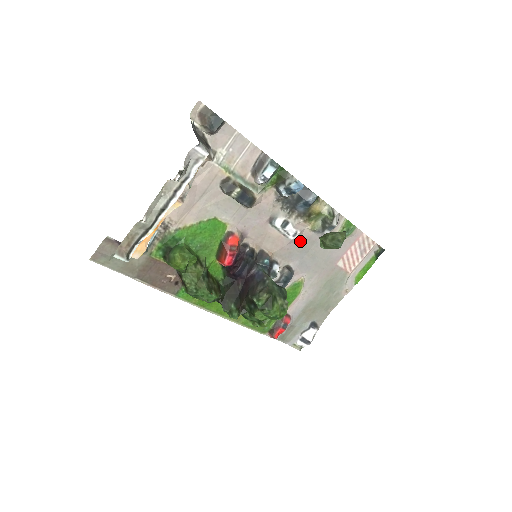
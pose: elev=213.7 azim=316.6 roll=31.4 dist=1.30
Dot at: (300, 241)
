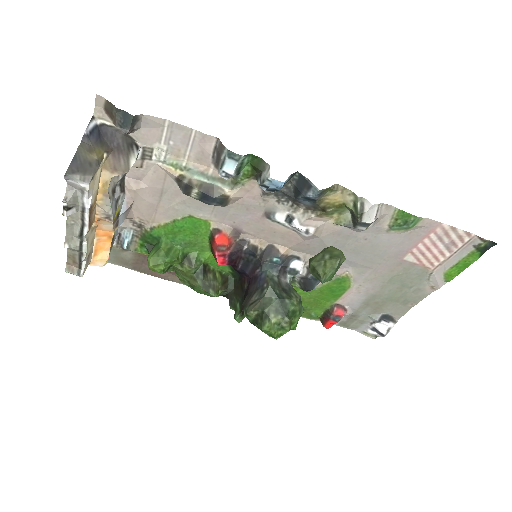
Dot at: (323, 236)
